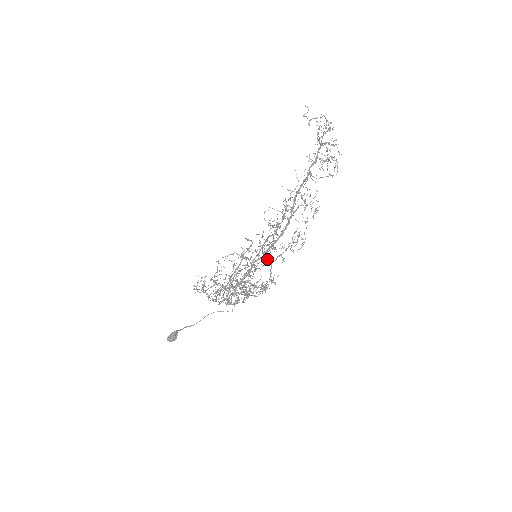
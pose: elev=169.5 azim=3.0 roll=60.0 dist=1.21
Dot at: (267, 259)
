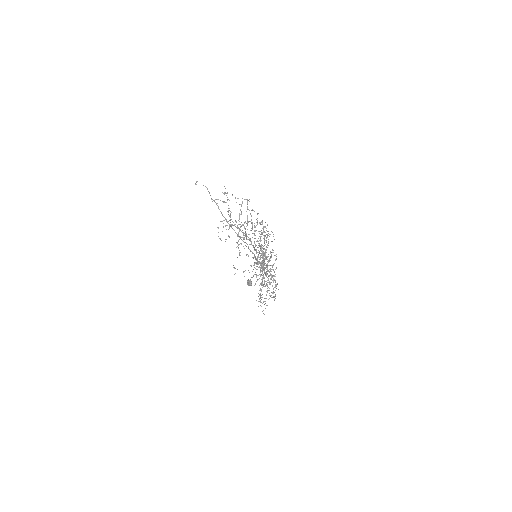
Dot at: occluded
